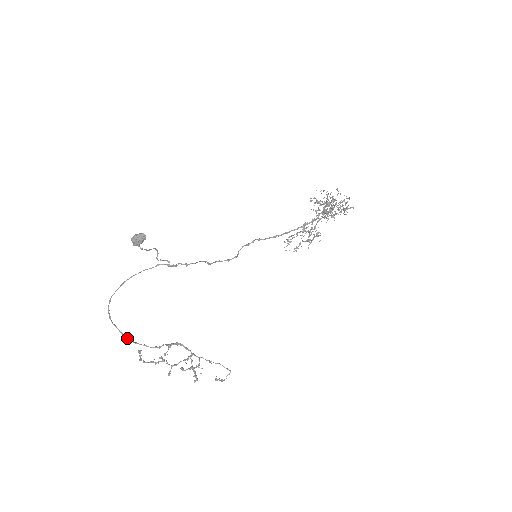
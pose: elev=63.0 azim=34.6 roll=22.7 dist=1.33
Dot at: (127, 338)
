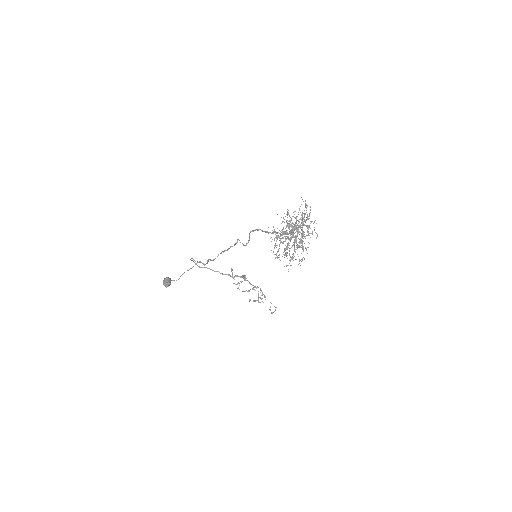
Dot at: occluded
